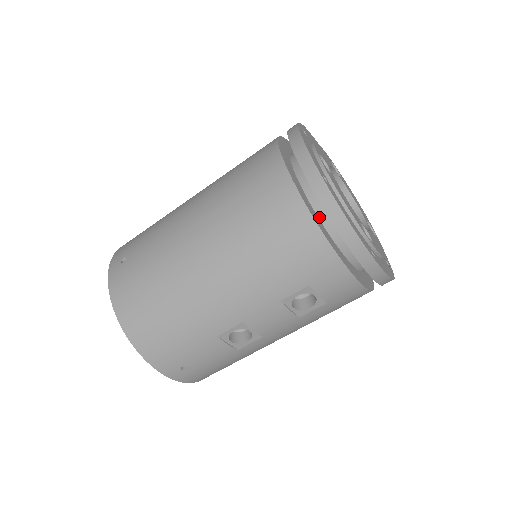
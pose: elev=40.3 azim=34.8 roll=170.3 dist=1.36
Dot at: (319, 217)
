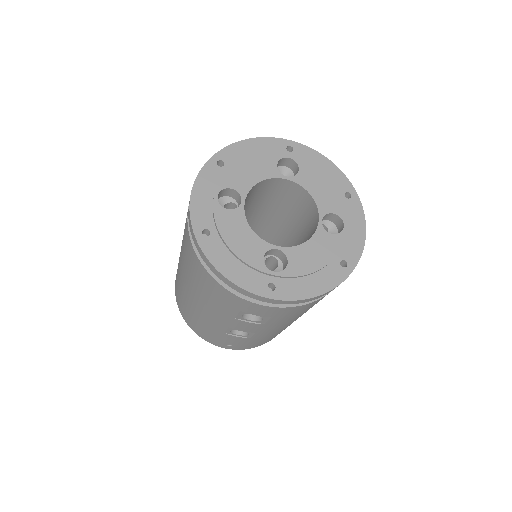
Dot at: occluded
